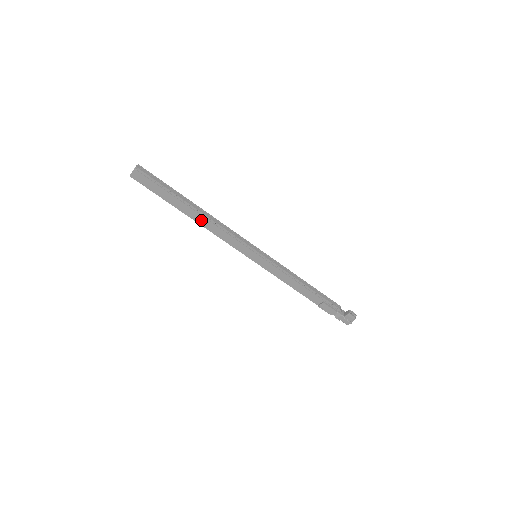
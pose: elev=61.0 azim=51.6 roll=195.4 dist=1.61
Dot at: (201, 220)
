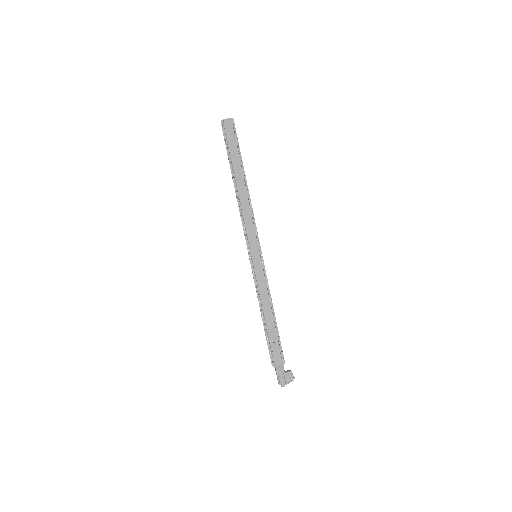
Dot at: (242, 192)
